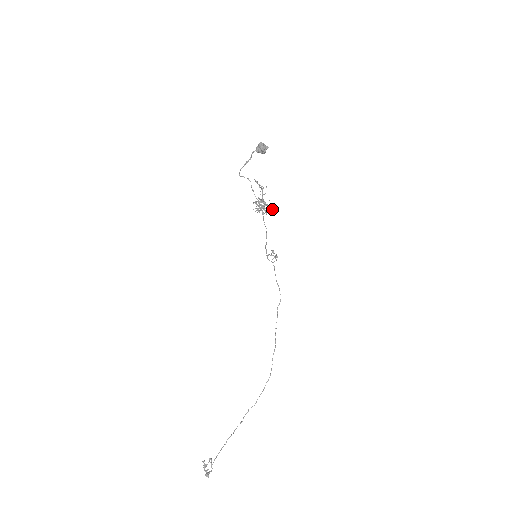
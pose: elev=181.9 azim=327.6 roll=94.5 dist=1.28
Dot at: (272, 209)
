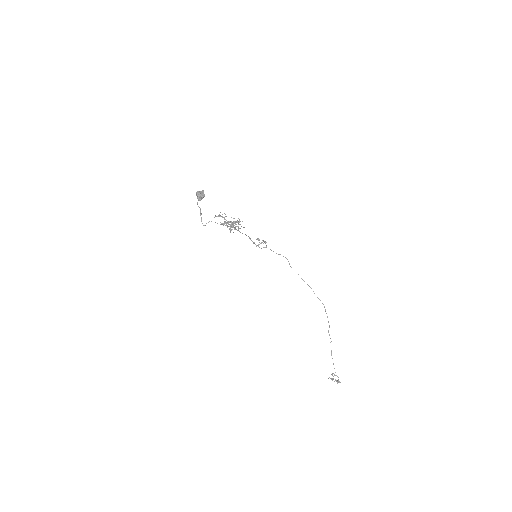
Dot at: (239, 221)
